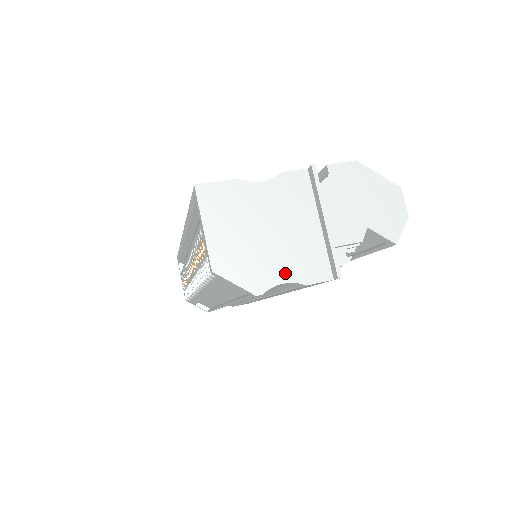
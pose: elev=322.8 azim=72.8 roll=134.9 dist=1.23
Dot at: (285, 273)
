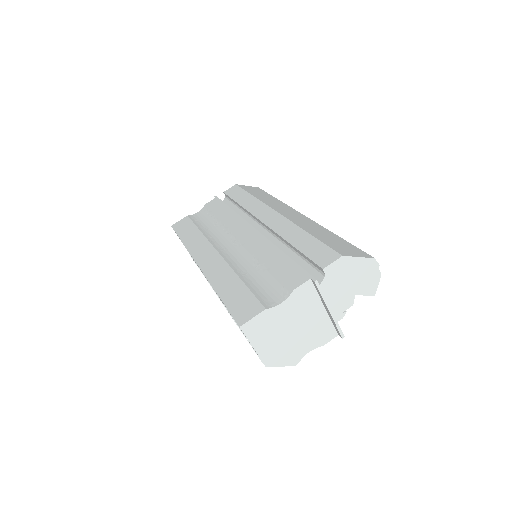
Dot at: (309, 346)
